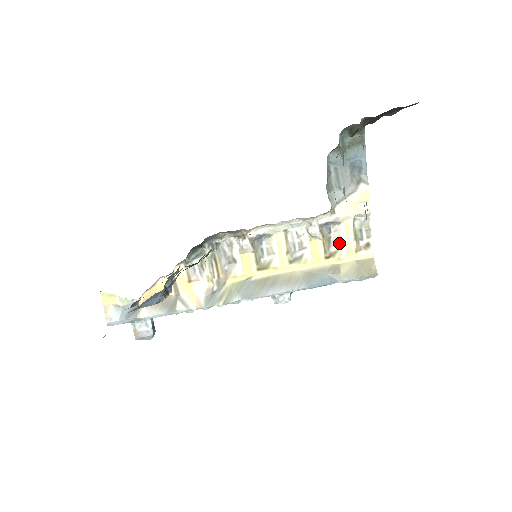
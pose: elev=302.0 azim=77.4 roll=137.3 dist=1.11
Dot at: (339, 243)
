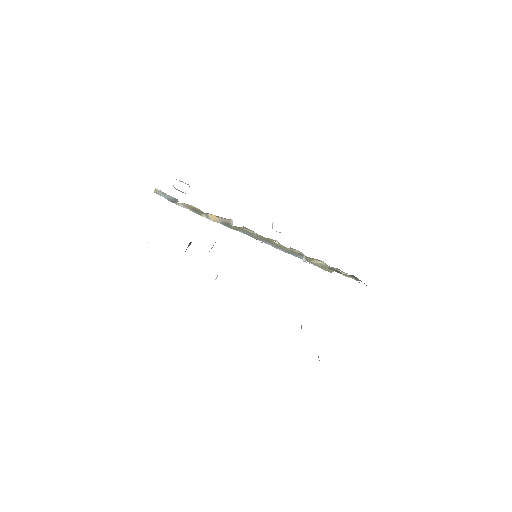
Dot at: (322, 261)
